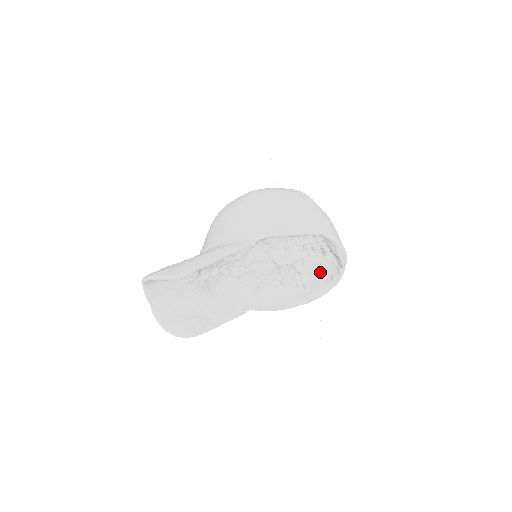
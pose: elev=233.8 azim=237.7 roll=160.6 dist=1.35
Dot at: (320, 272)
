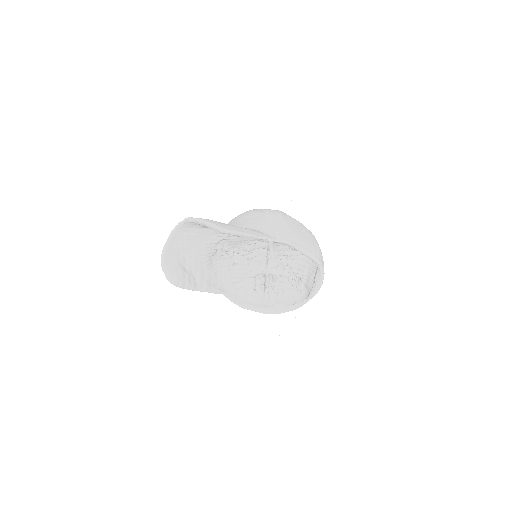
Dot at: (287, 295)
